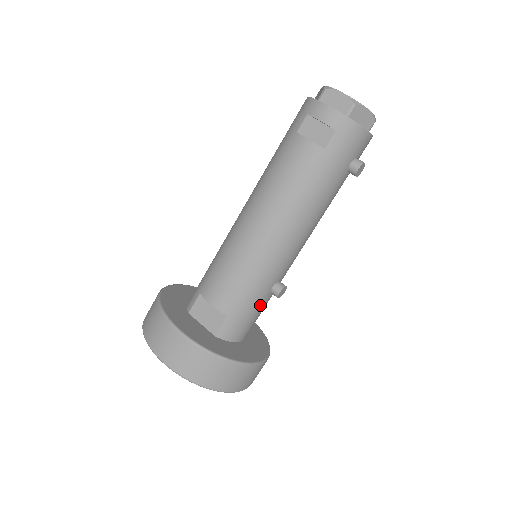
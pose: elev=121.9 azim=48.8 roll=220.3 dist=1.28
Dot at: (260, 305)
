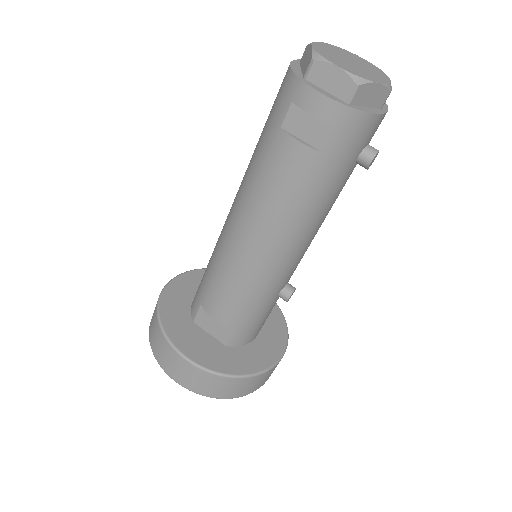
Dot at: (269, 310)
